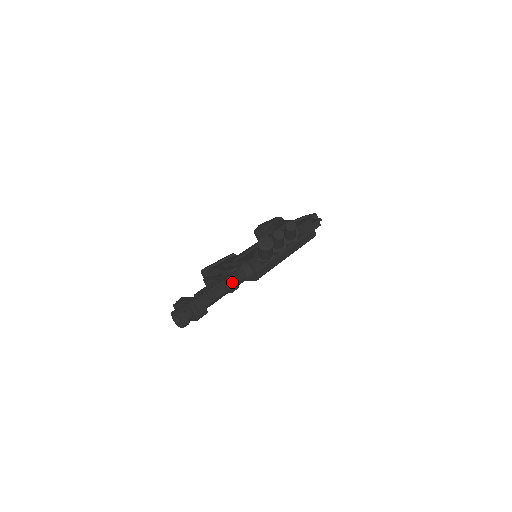
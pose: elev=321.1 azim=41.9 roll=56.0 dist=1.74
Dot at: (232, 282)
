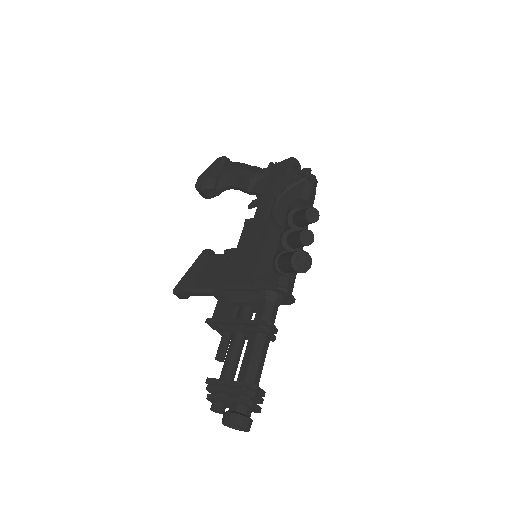
Dot at: (270, 329)
